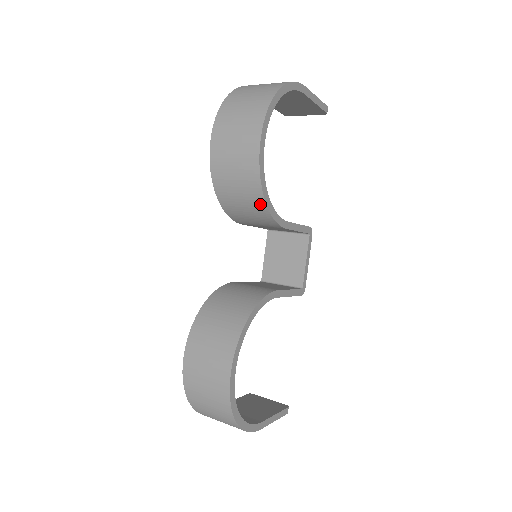
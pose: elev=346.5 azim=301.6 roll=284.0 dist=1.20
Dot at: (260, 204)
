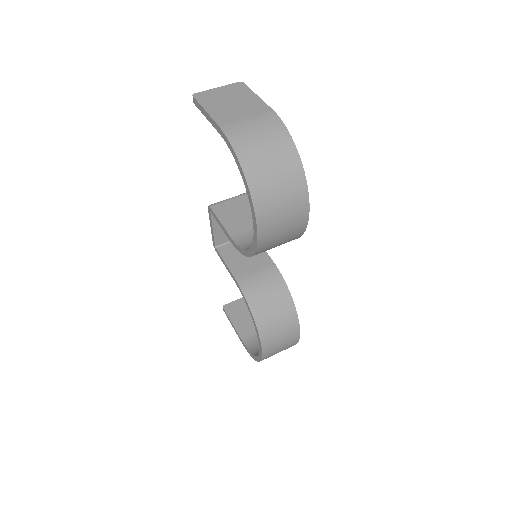
Dot at: occluded
